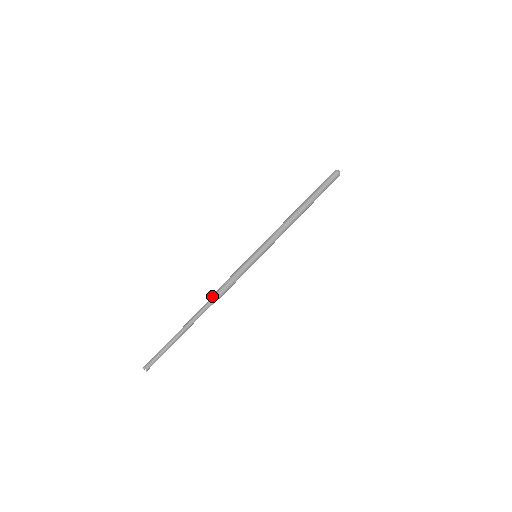
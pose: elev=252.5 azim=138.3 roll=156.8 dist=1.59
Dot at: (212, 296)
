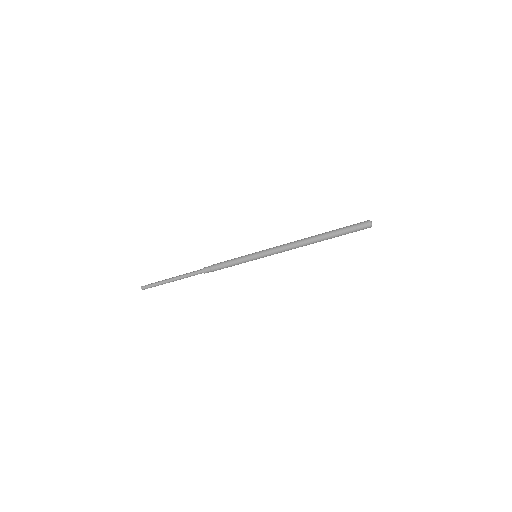
Dot at: (207, 268)
